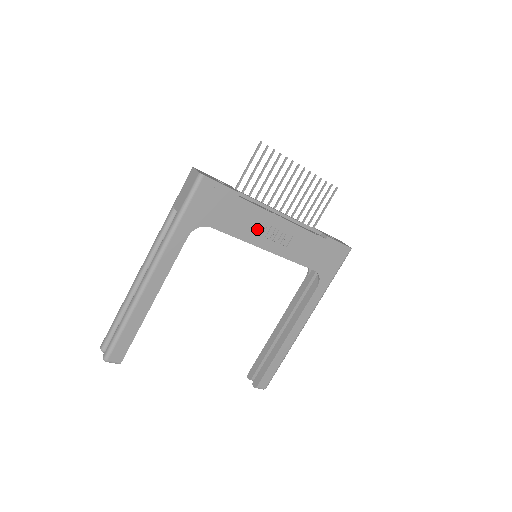
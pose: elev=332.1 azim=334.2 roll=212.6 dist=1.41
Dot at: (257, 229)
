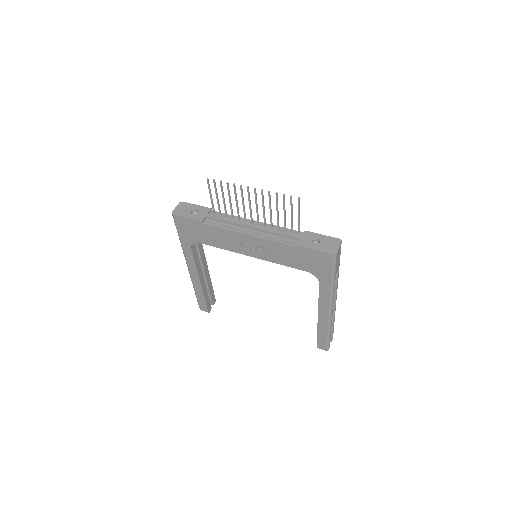
Dot at: (231, 242)
